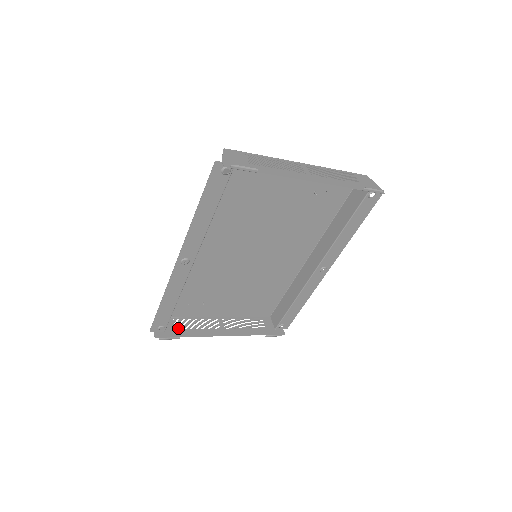
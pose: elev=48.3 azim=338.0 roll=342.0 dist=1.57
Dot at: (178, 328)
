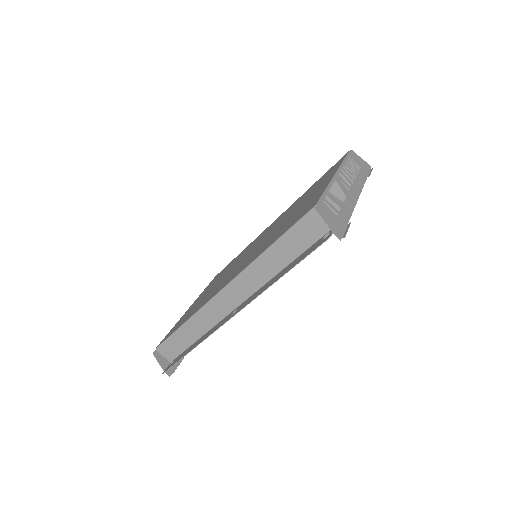
Dot at: occluded
